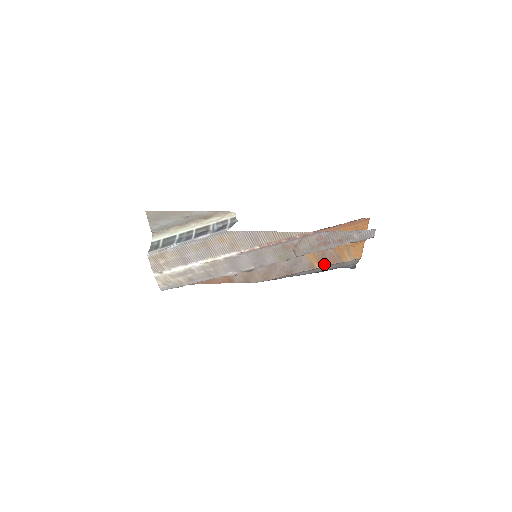
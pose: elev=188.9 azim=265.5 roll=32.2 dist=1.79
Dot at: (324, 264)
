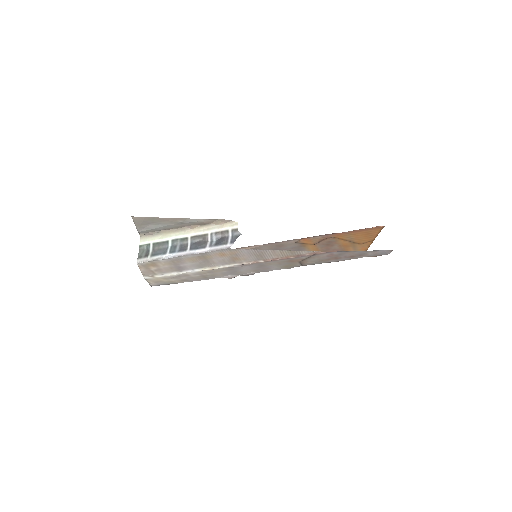
Dot at: occluded
